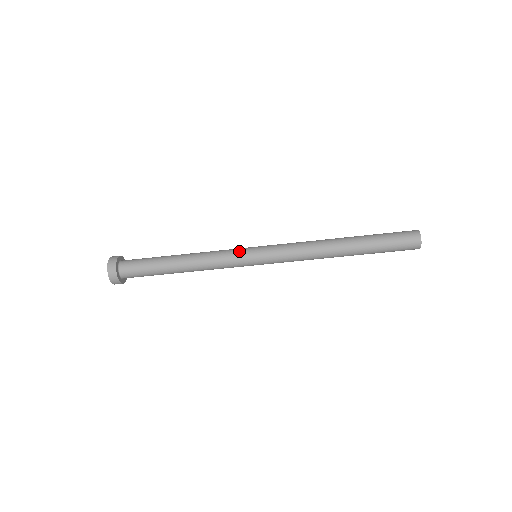
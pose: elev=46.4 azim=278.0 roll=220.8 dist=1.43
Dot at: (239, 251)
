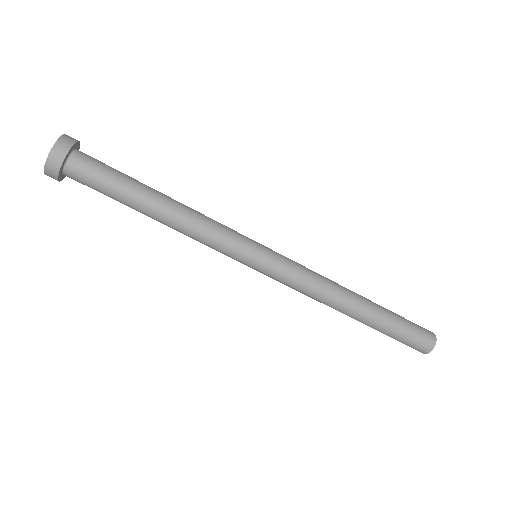
Dot at: (243, 237)
